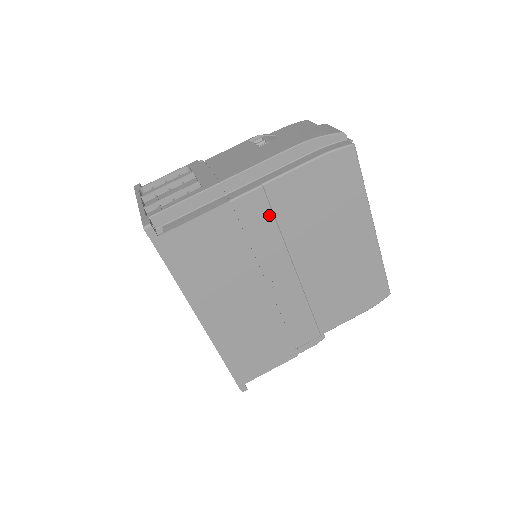
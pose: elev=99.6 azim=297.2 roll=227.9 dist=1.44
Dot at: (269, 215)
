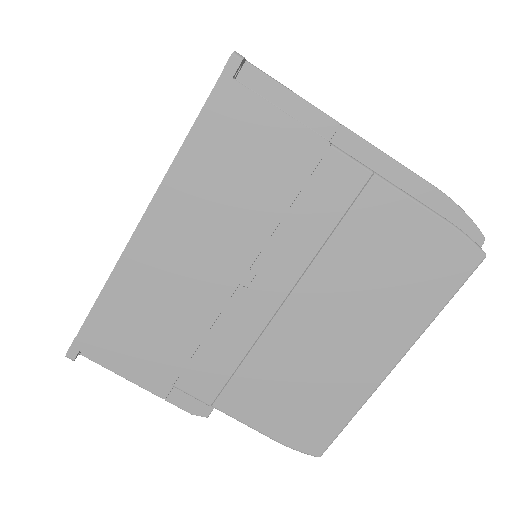
Dot at: (340, 210)
